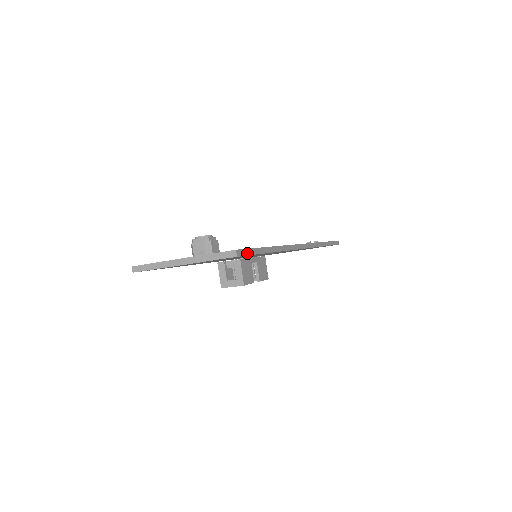
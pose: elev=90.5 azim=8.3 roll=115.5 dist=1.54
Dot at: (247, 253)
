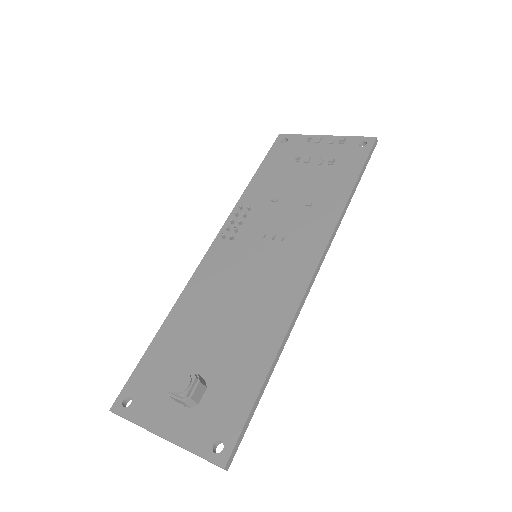
Dot at: (239, 441)
